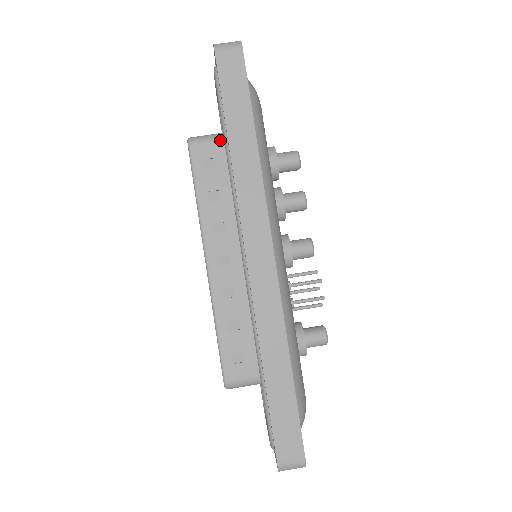
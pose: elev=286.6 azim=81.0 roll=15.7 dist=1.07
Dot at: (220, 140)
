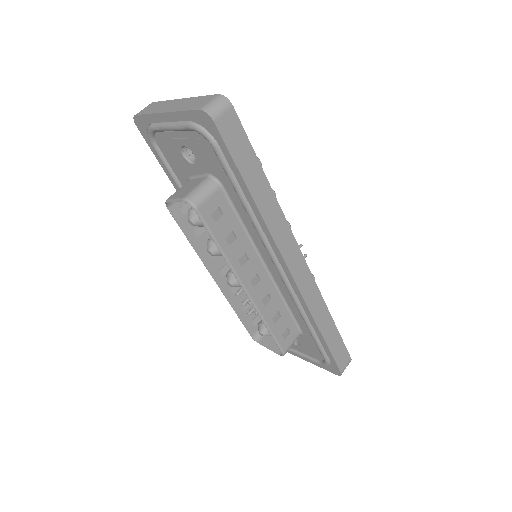
Dot at: (217, 188)
